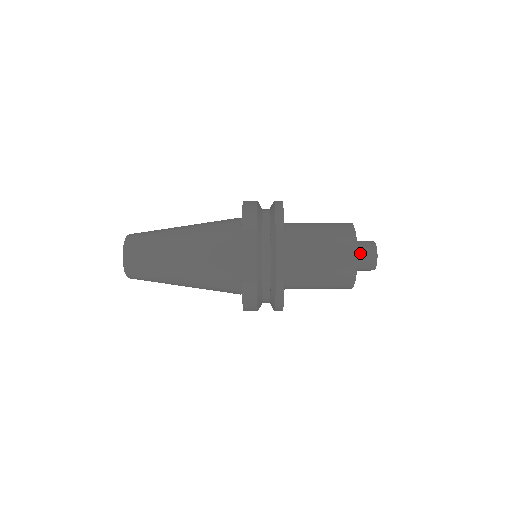
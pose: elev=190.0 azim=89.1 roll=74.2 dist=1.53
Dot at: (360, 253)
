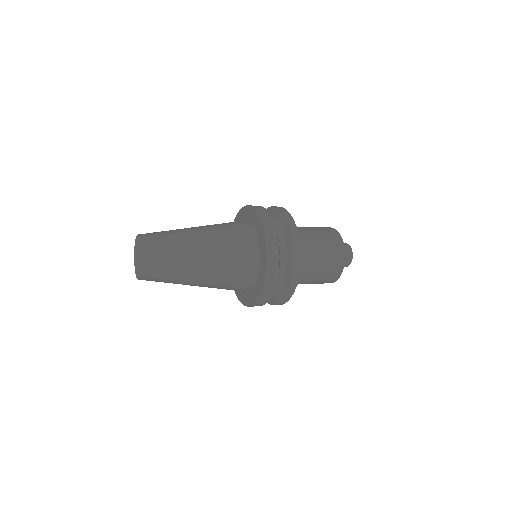
Dot at: occluded
